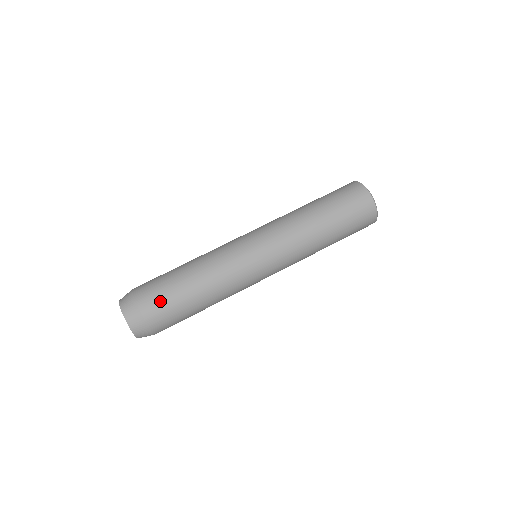
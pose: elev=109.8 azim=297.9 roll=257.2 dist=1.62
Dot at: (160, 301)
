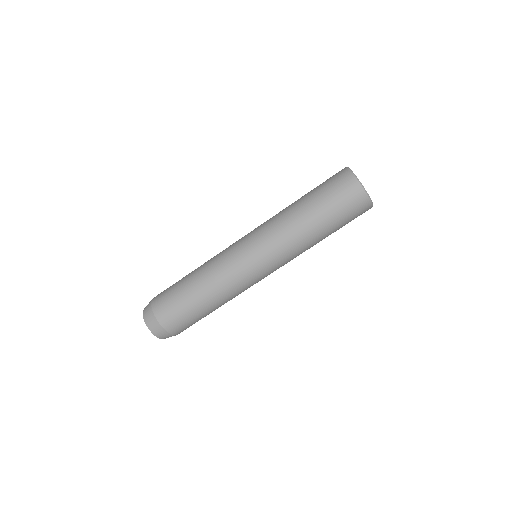
Dot at: (167, 301)
